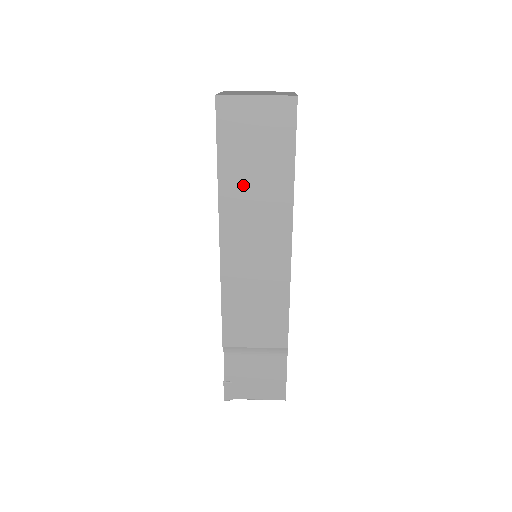
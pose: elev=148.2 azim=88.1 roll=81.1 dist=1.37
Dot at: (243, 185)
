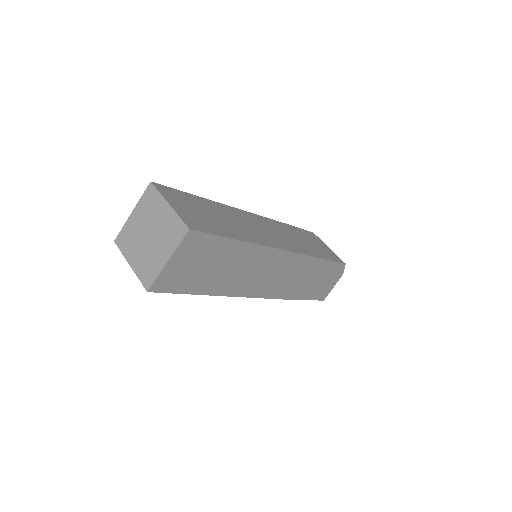
Dot at: occluded
